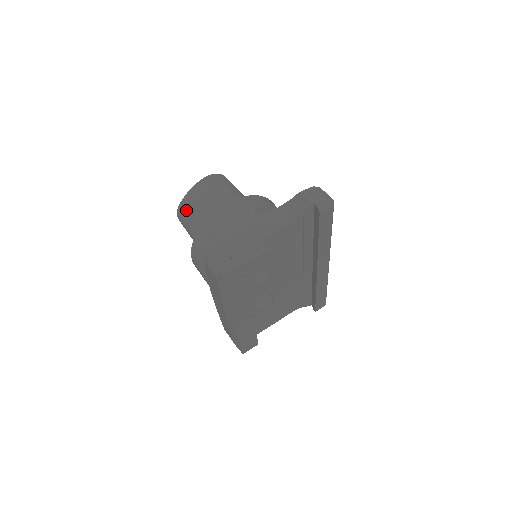
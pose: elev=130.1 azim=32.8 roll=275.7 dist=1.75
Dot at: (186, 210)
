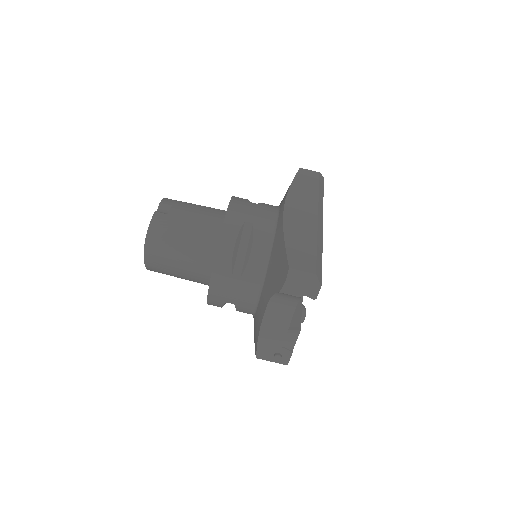
Dot at: occluded
